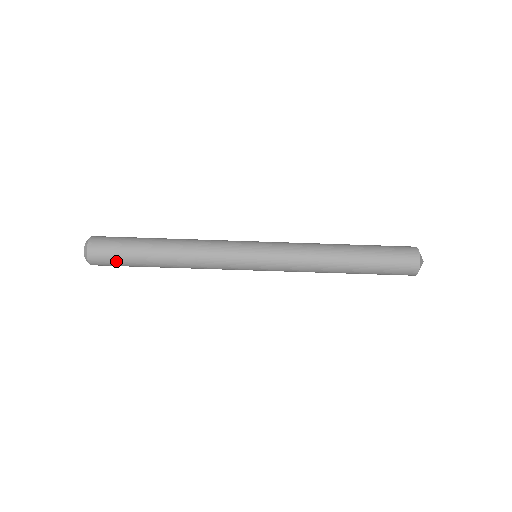
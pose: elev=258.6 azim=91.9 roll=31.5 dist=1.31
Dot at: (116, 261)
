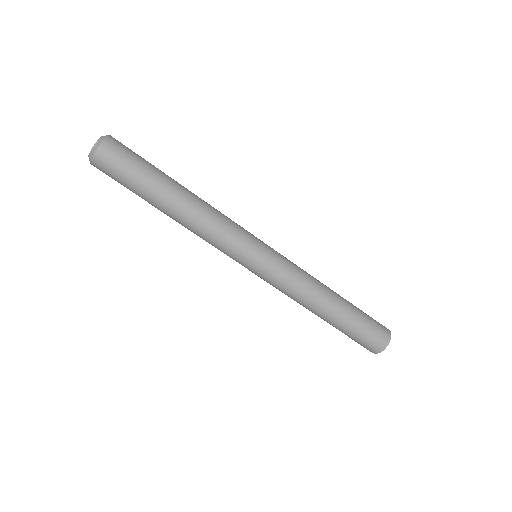
Dot at: (119, 182)
